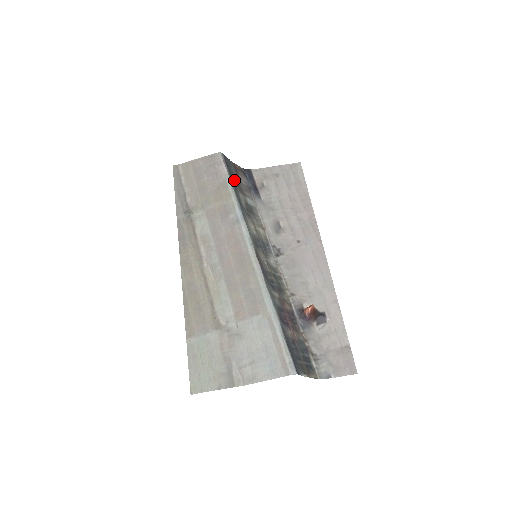
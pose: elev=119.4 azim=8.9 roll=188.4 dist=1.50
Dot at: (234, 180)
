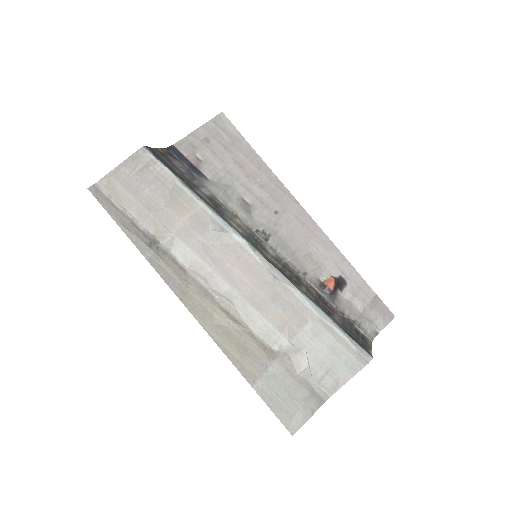
Dot at: (179, 176)
